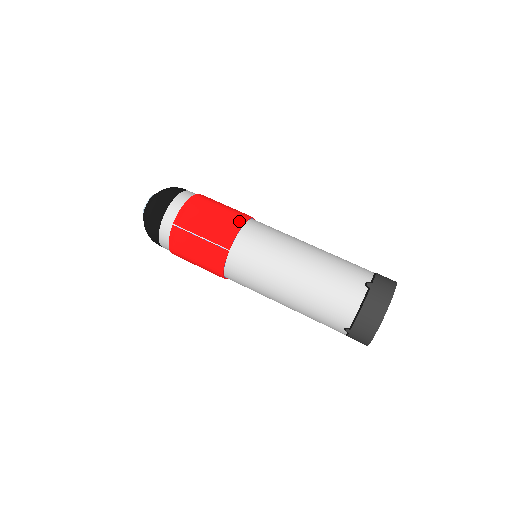
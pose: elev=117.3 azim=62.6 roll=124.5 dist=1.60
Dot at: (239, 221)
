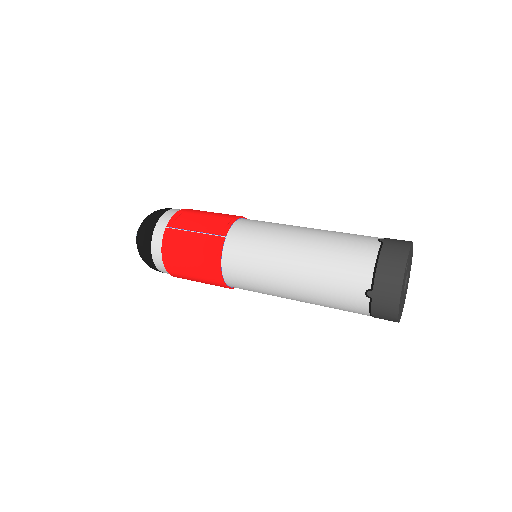
Dot at: (235, 216)
